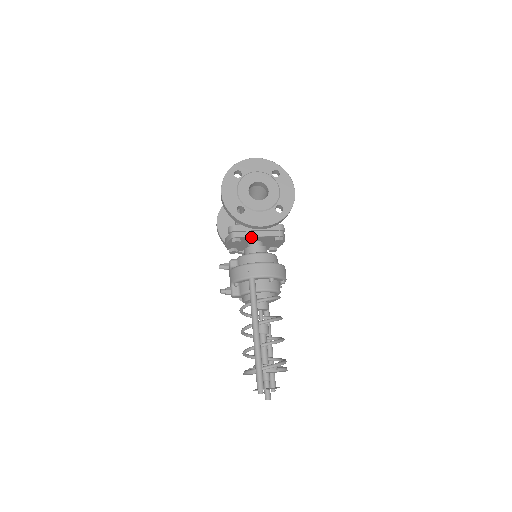
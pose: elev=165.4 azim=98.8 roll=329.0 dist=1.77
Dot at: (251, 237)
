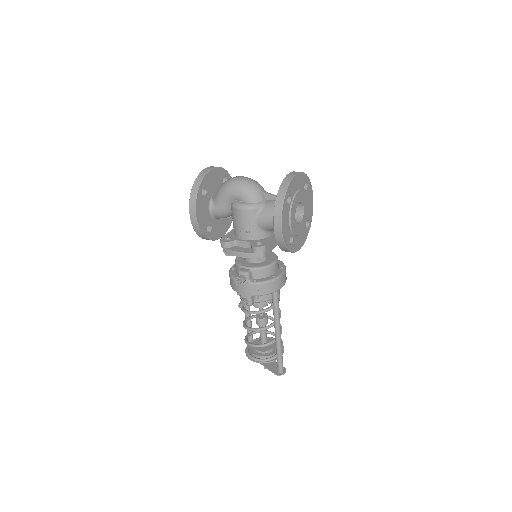
Dot at: (271, 249)
